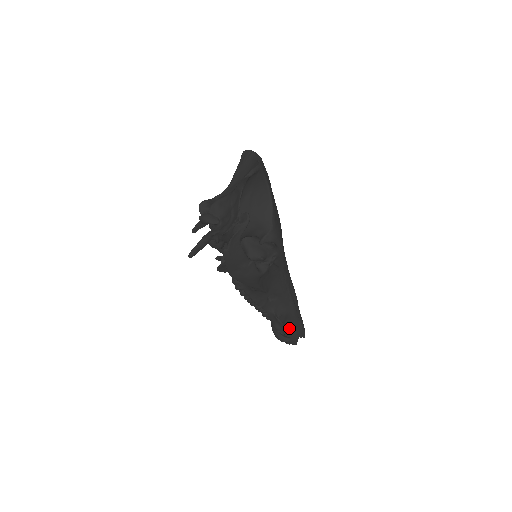
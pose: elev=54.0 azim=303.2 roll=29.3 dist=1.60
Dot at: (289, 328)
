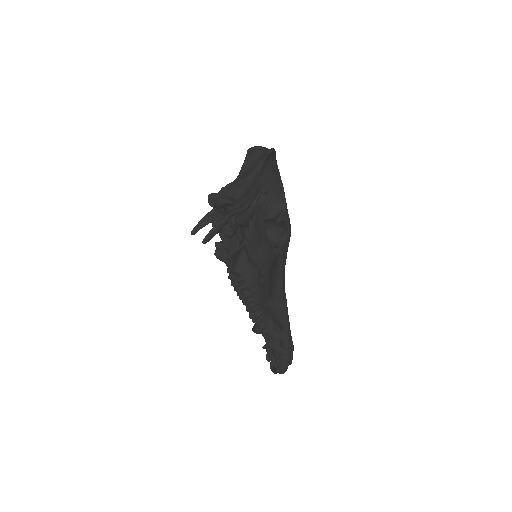
Dot at: occluded
